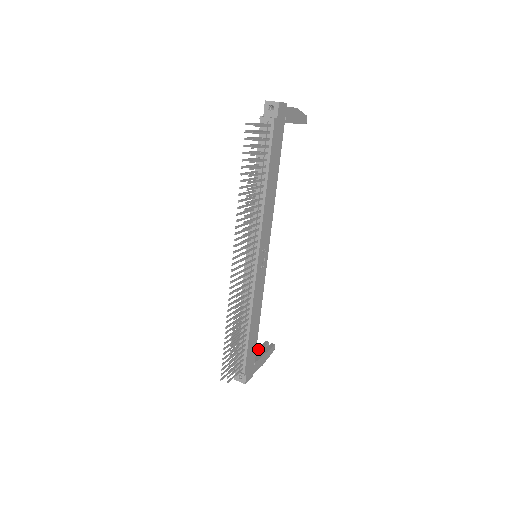
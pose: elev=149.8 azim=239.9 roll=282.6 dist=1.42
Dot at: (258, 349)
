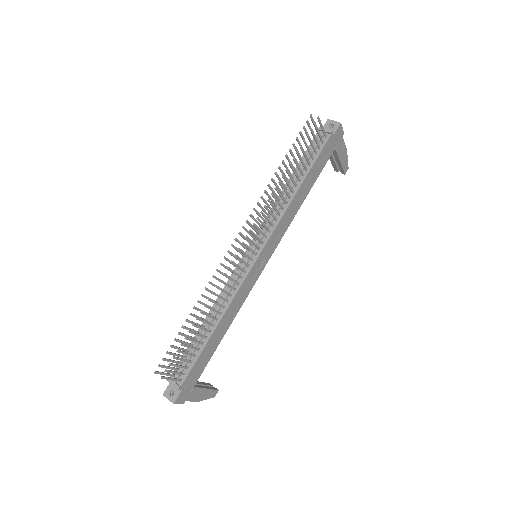
Dot at: (200, 382)
